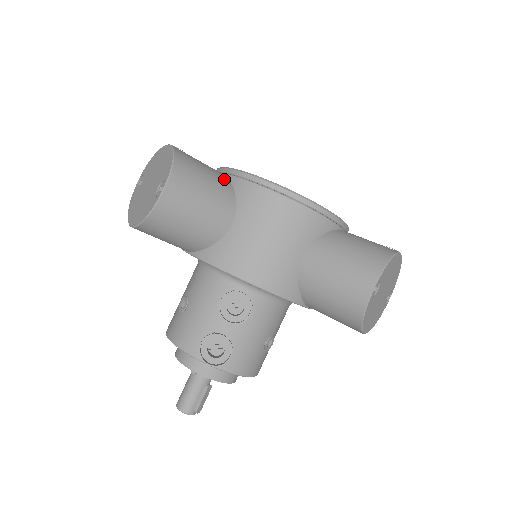
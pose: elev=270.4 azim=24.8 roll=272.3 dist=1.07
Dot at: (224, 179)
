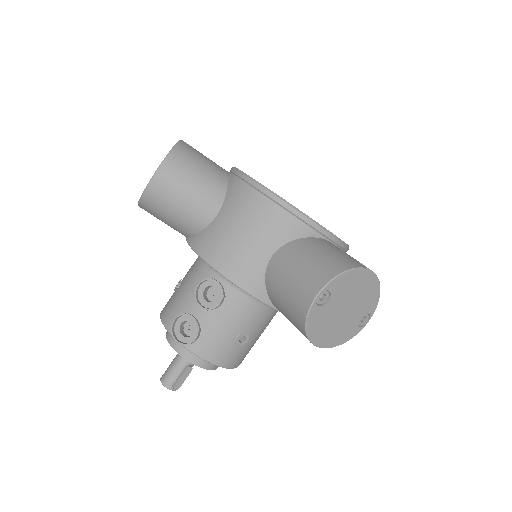
Dot at: (222, 175)
